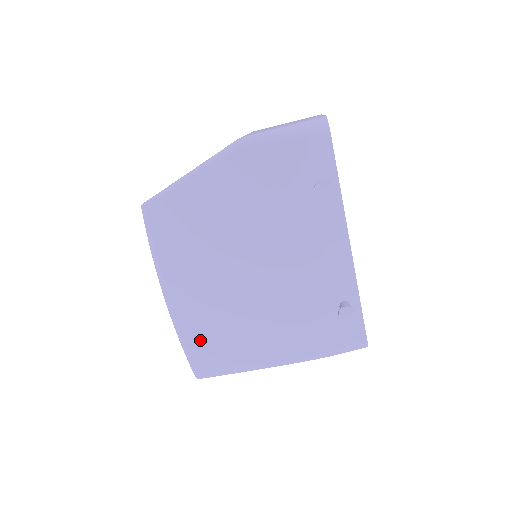
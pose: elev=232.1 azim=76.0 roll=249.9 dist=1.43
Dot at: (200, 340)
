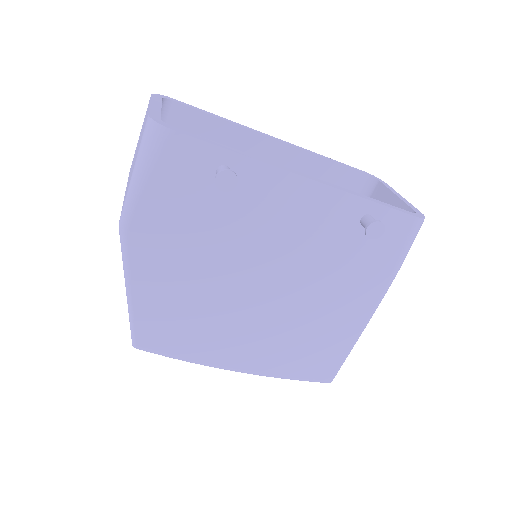
Dot at: (297, 364)
